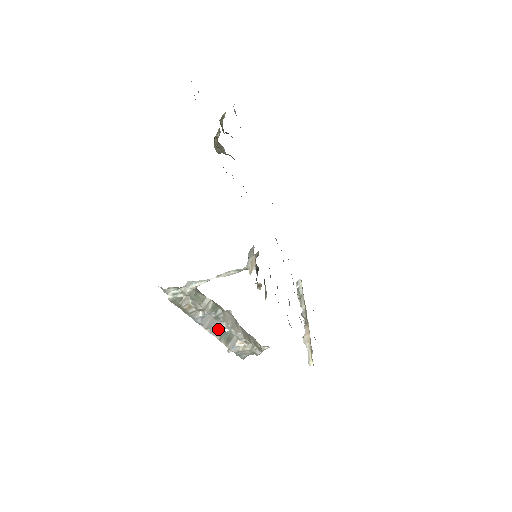
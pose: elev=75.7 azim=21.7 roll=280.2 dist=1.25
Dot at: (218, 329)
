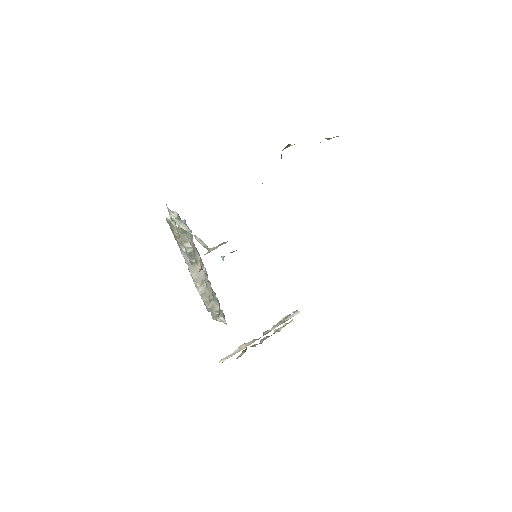
Dot at: occluded
